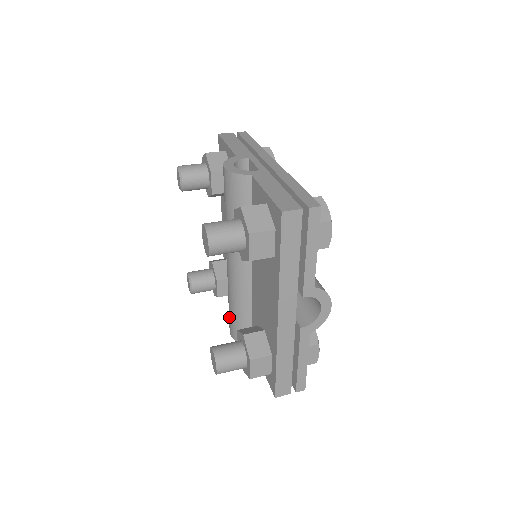
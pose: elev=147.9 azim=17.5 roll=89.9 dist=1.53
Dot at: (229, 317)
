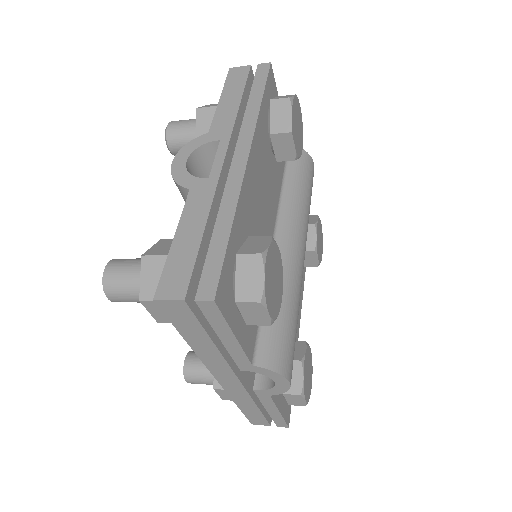
Dot at: occluded
